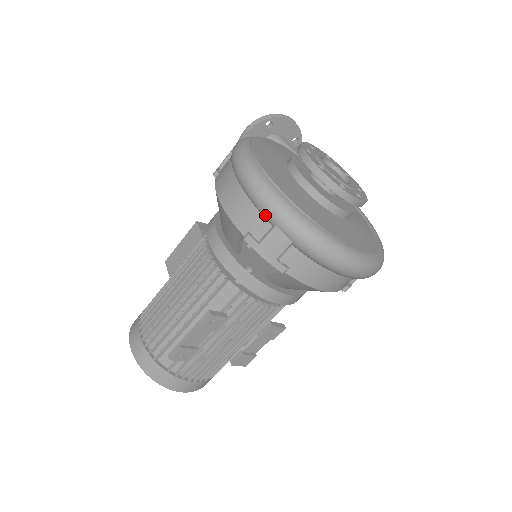
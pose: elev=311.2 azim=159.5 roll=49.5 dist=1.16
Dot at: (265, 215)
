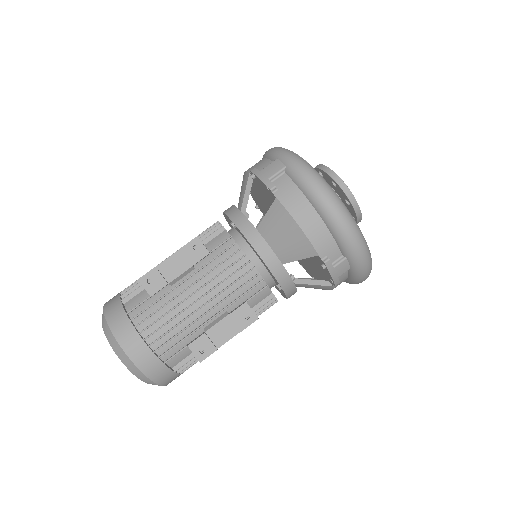
Dot at: (272, 156)
